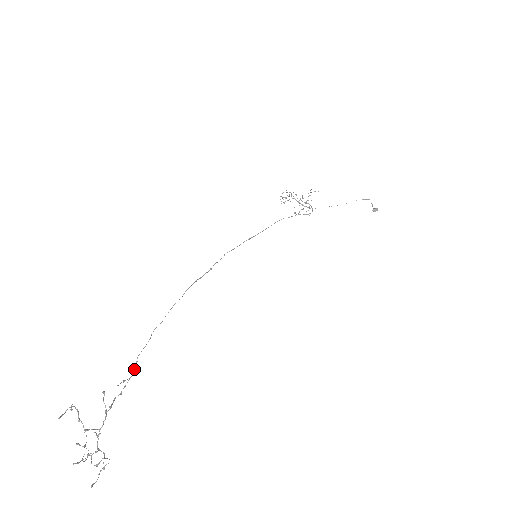
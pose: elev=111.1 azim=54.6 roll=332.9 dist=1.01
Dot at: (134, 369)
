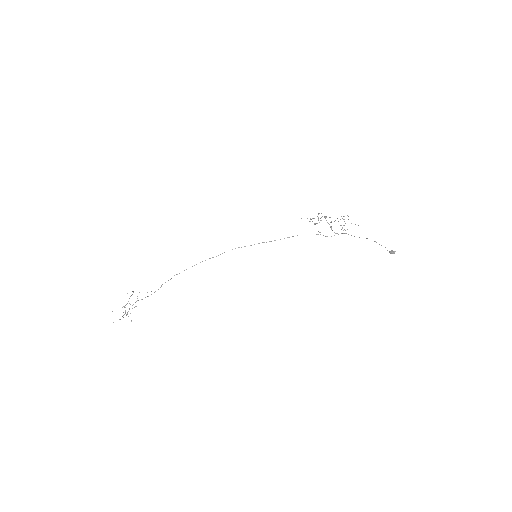
Dot at: occluded
